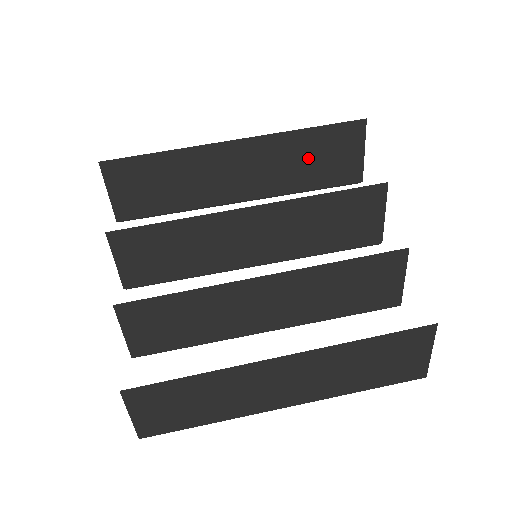
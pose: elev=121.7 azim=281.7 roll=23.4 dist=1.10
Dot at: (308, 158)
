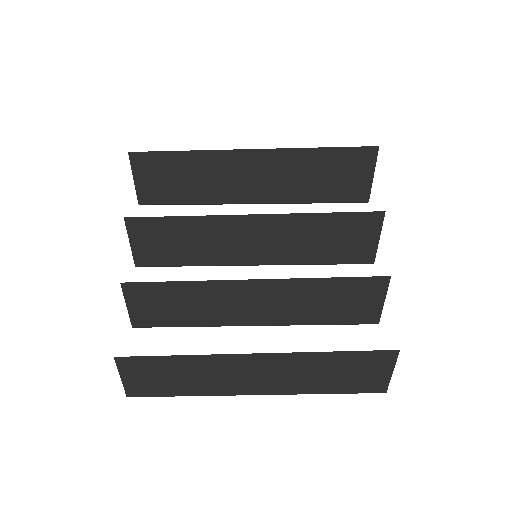
Dot at: (319, 174)
